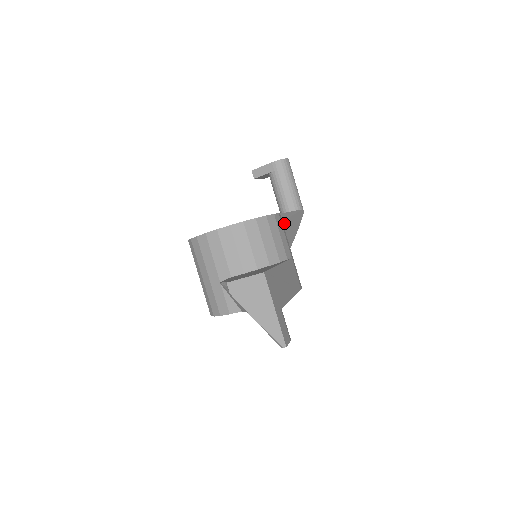
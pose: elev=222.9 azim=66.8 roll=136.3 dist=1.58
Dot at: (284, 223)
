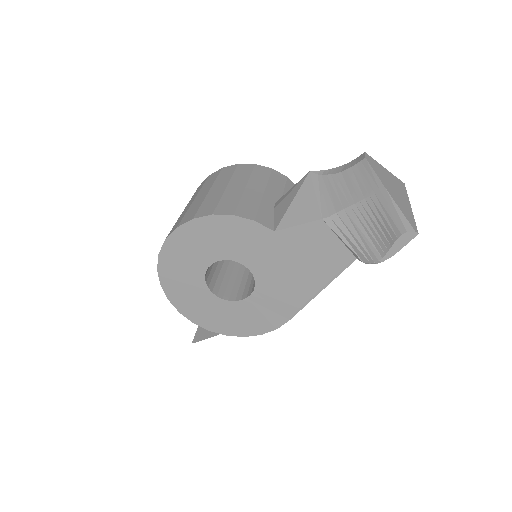
Dot at: occluded
